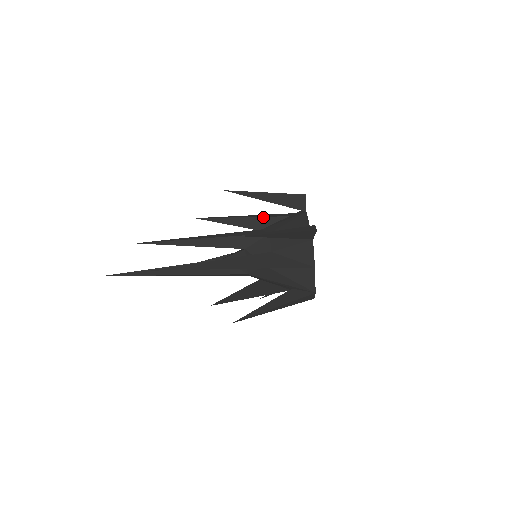
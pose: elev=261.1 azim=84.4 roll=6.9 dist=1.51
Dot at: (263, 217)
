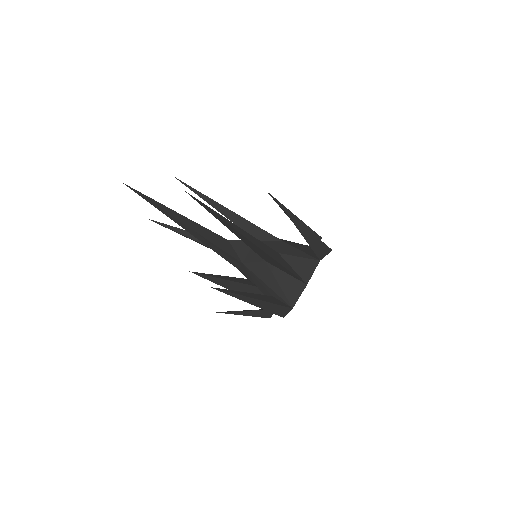
Dot at: occluded
